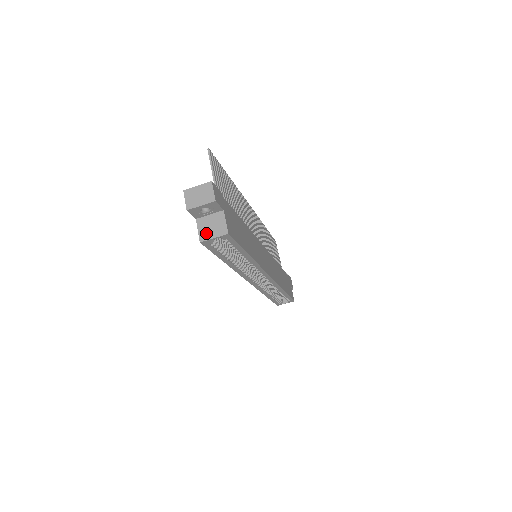
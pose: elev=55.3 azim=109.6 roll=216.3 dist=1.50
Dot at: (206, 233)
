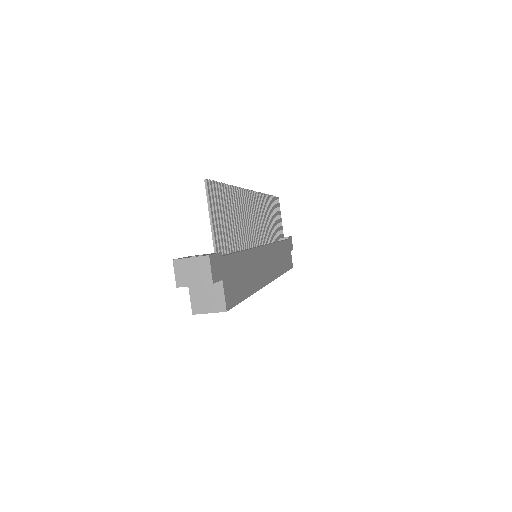
Dot at: (200, 305)
